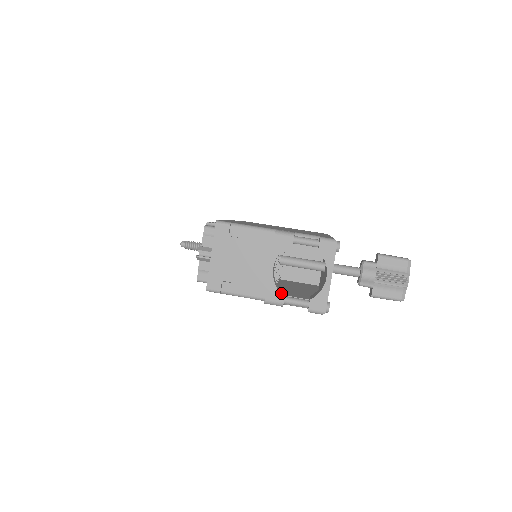
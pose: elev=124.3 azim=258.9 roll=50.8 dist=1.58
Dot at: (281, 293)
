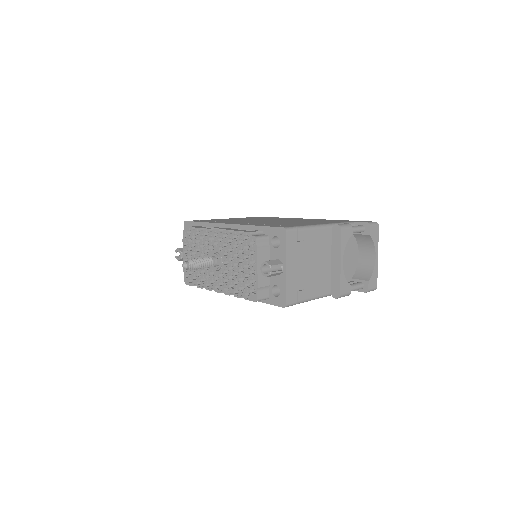
Dot at: (347, 283)
